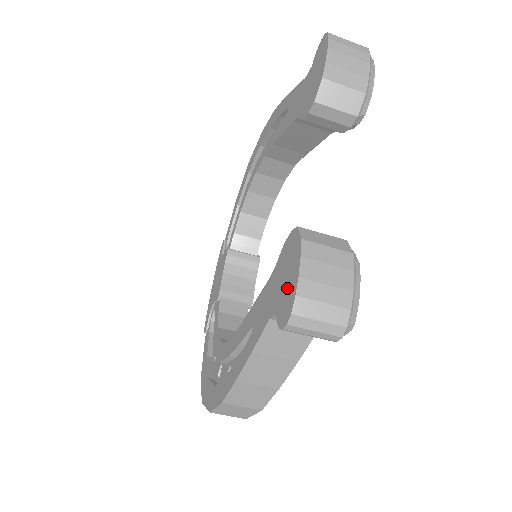
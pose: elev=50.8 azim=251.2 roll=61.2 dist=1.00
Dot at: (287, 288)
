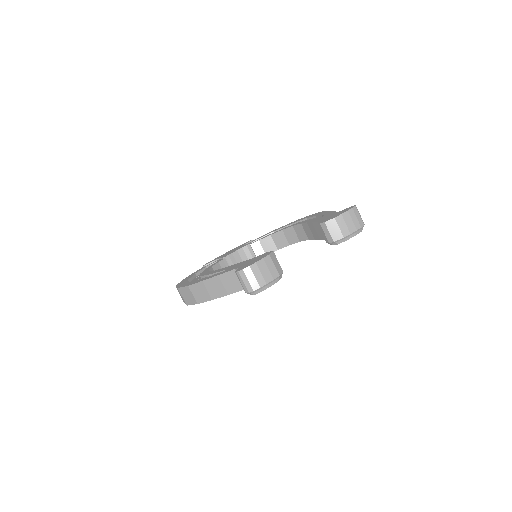
Dot at: (250, 263)
